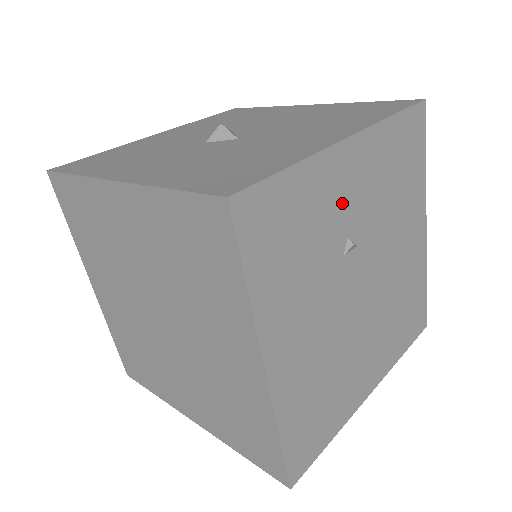
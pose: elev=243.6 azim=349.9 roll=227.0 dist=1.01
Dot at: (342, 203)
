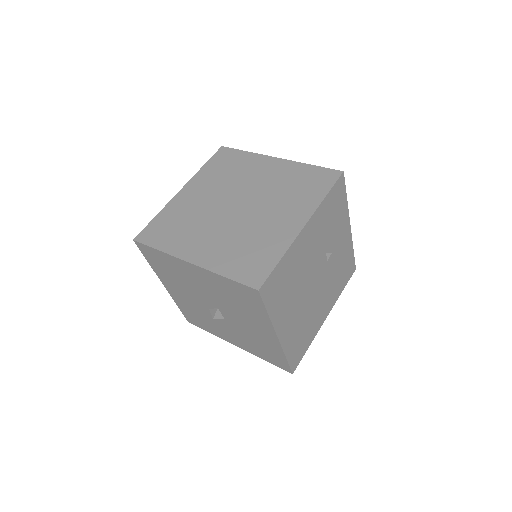
Dot at: (338, 237)
